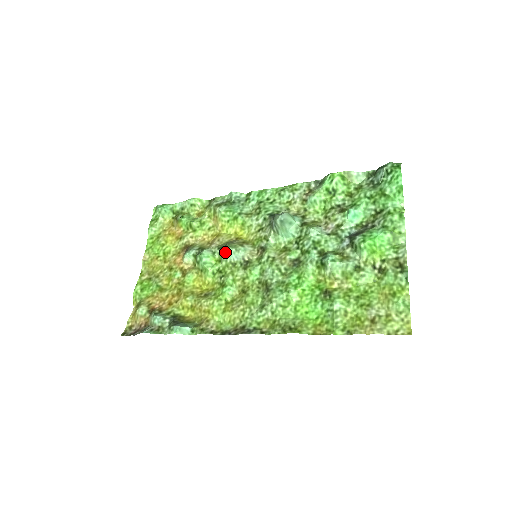
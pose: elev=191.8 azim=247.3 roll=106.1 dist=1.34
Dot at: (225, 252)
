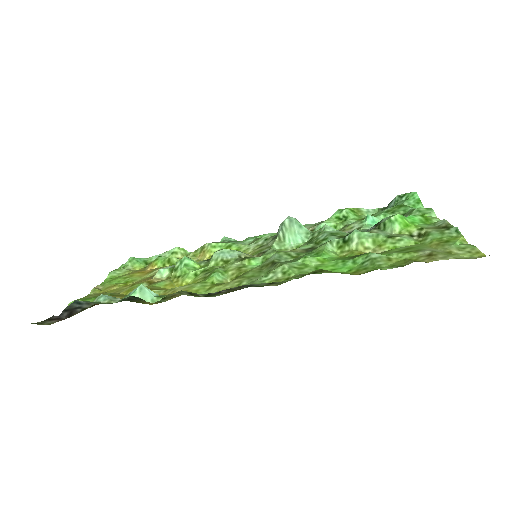
Dot at: (216, 251)
